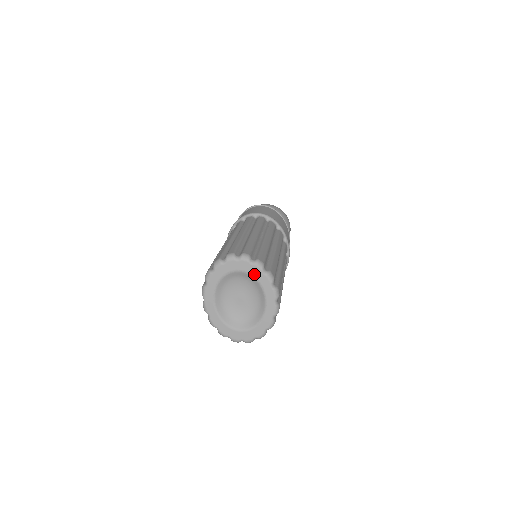
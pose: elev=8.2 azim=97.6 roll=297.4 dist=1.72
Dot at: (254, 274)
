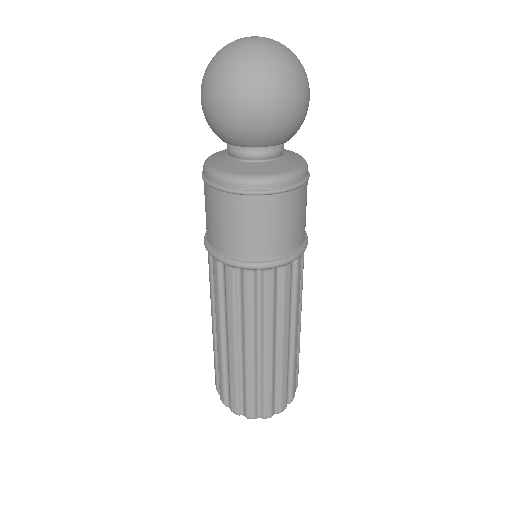
Dot at: occluded
